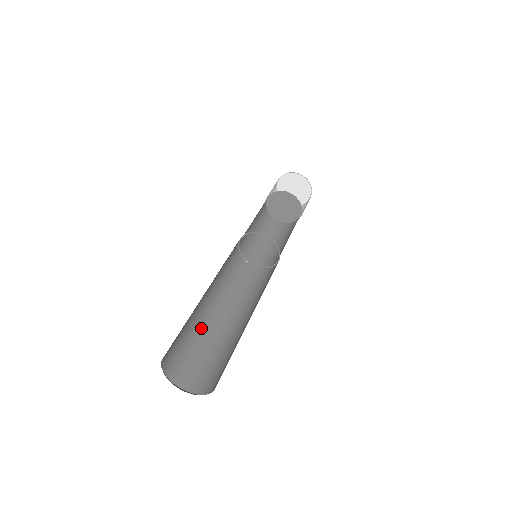
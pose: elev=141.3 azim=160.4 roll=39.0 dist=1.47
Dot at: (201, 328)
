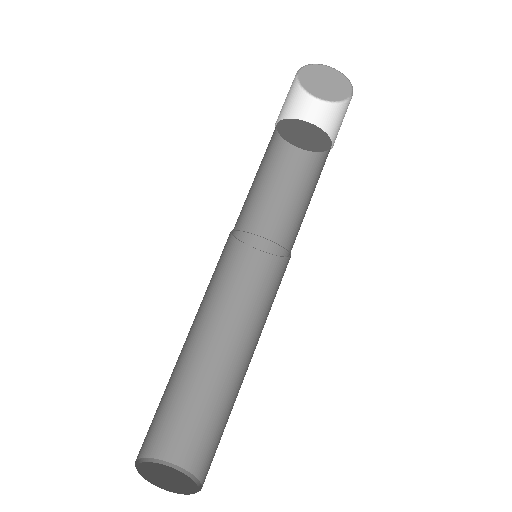
Dot at: (171, 374)
